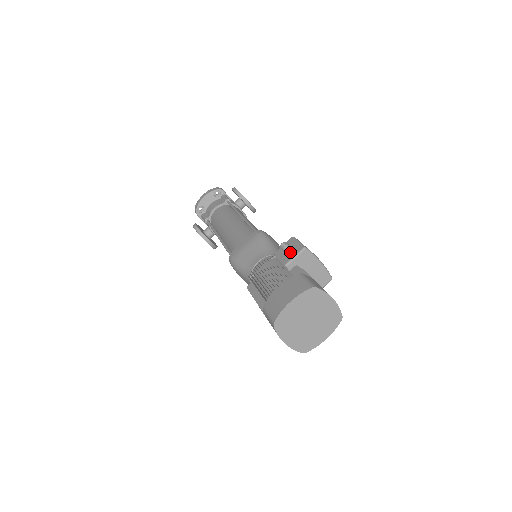
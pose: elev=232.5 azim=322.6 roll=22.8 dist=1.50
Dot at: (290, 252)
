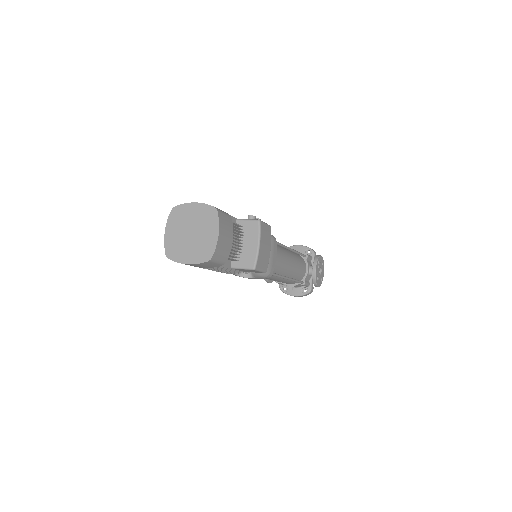
Dot at: (250, 217)
